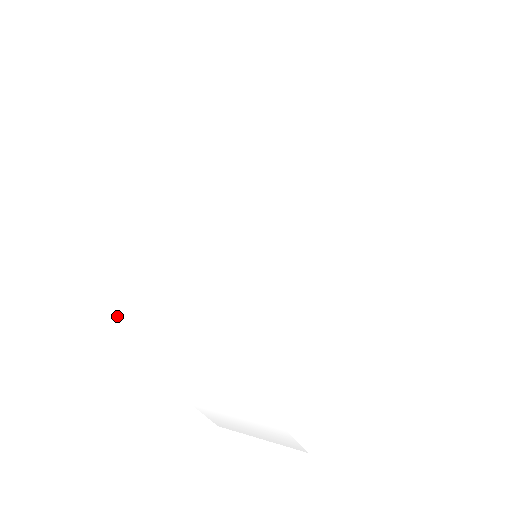
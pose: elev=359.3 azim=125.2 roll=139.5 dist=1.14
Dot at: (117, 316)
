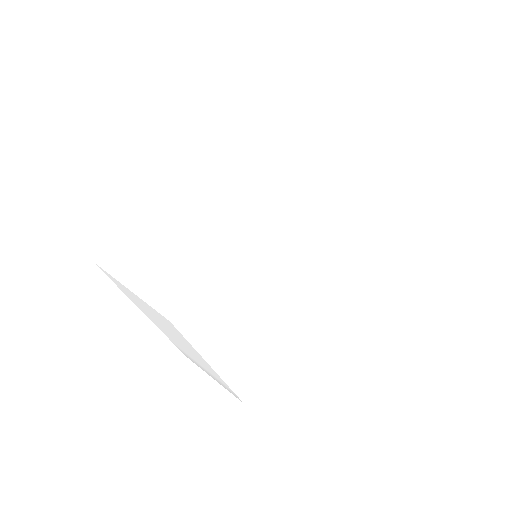
Dot at: (139, 301)
